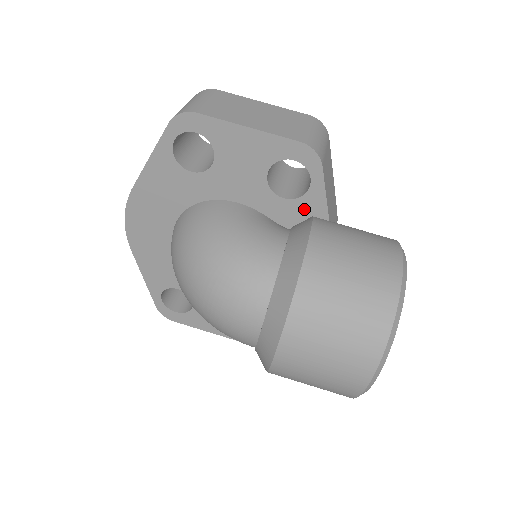
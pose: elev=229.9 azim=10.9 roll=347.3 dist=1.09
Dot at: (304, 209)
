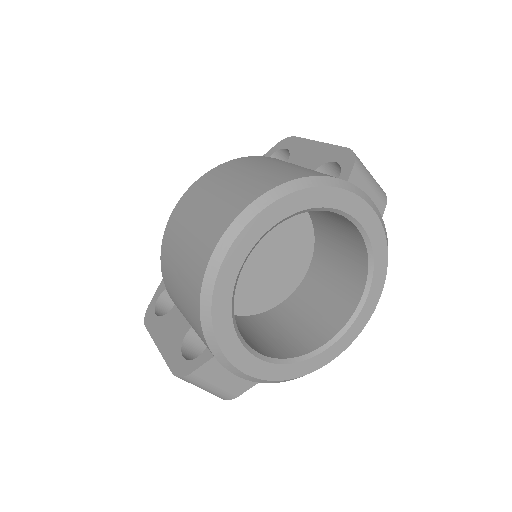
Dot at: occluded
